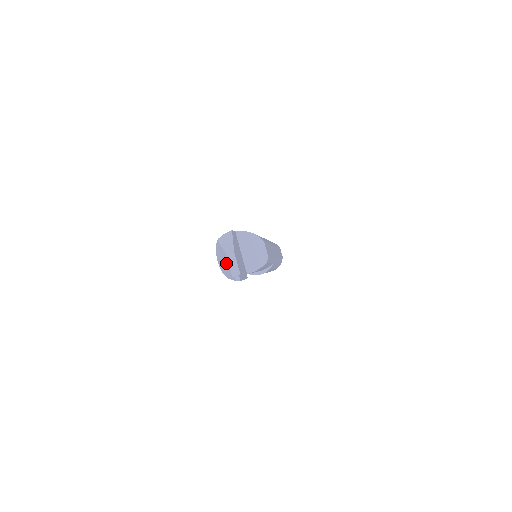
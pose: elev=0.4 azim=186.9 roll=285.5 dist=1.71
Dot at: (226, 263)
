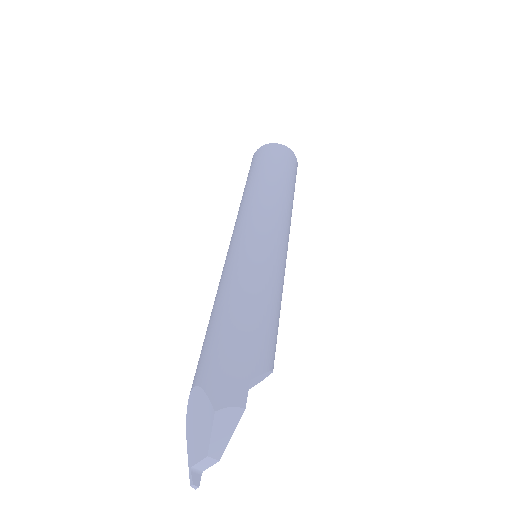
Dot at: (199, 445)
